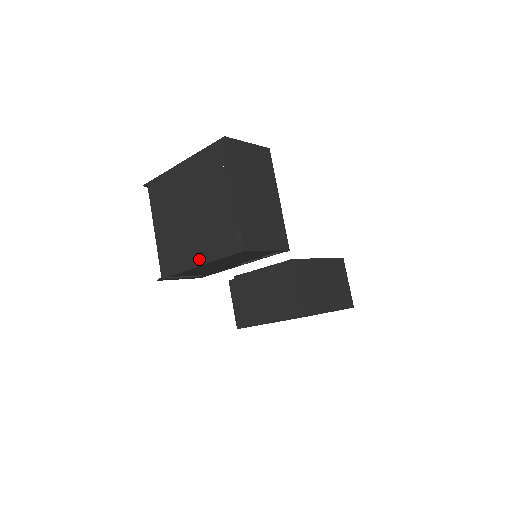
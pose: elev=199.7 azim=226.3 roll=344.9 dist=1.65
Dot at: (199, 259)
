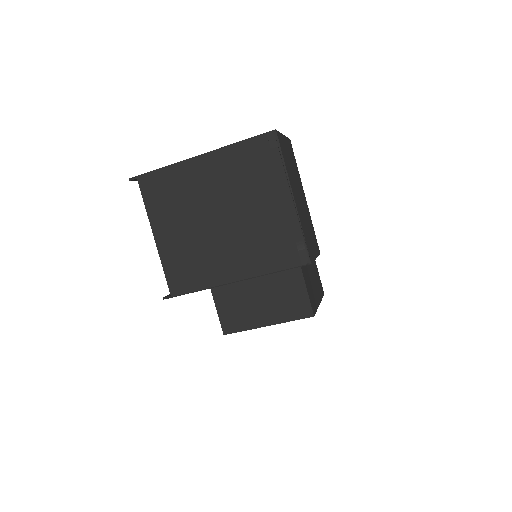
Dot at: (237, 273)
